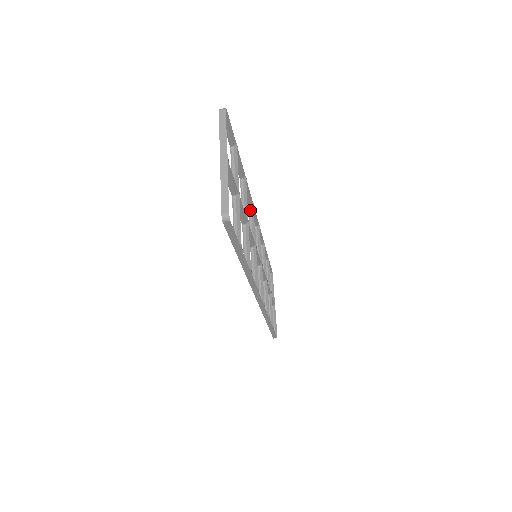
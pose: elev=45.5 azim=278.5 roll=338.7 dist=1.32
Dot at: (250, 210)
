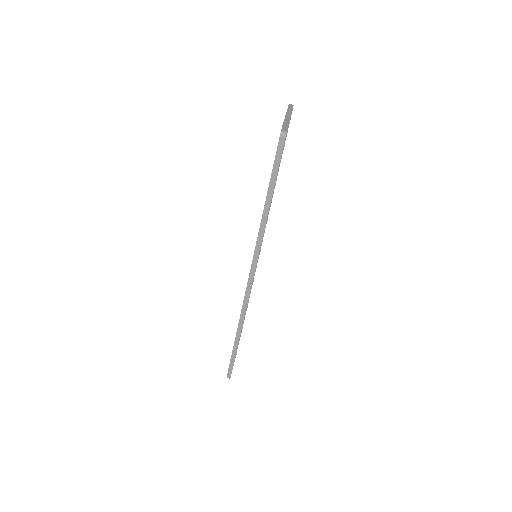
Dot at: occluded
